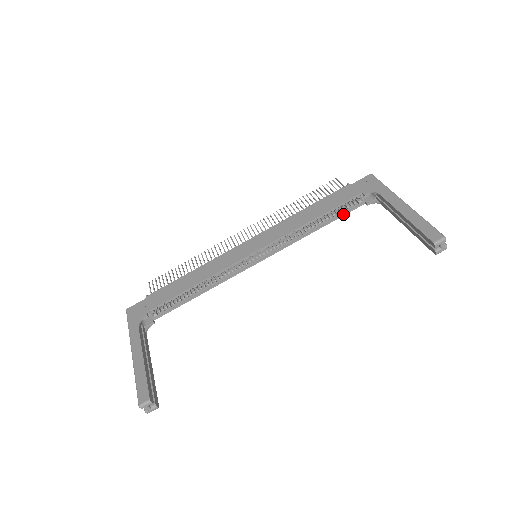
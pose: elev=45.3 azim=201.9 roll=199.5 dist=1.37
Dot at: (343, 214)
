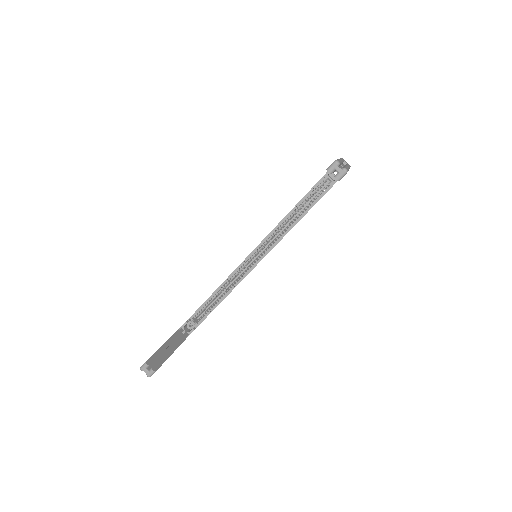
Dot at: (318, 199)
